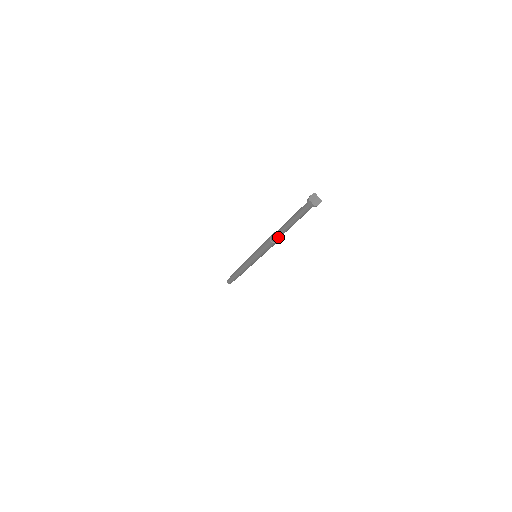
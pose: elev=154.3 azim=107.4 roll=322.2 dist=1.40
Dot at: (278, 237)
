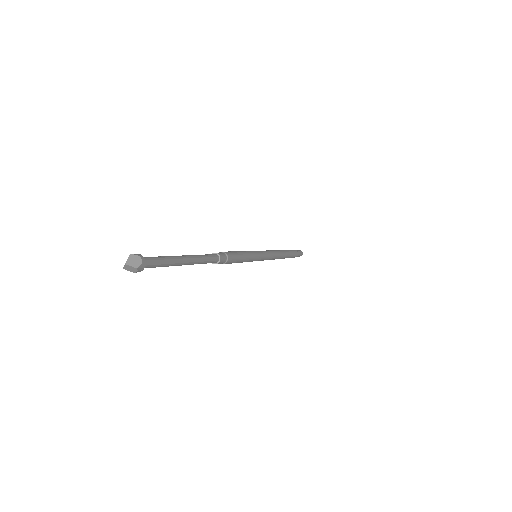
Dot at: (212, 262)
